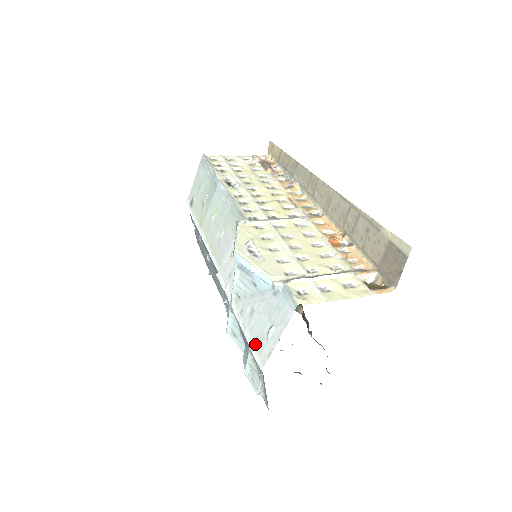
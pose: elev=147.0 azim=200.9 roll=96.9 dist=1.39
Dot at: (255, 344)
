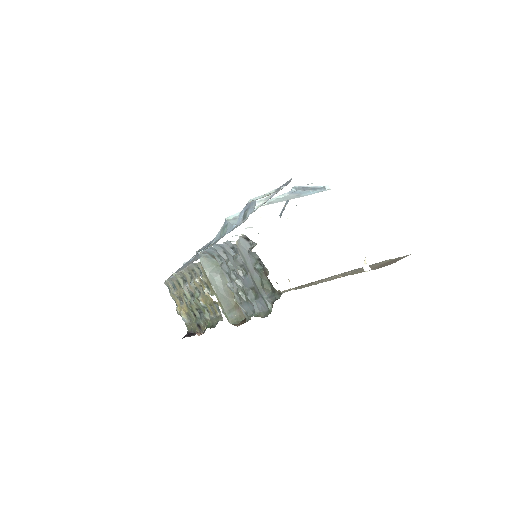
Dot at: occluded
